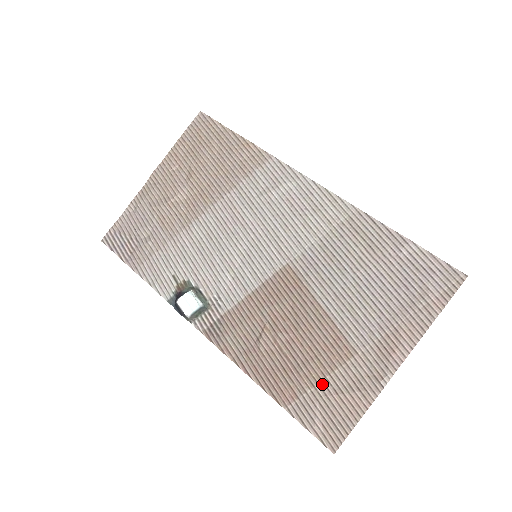
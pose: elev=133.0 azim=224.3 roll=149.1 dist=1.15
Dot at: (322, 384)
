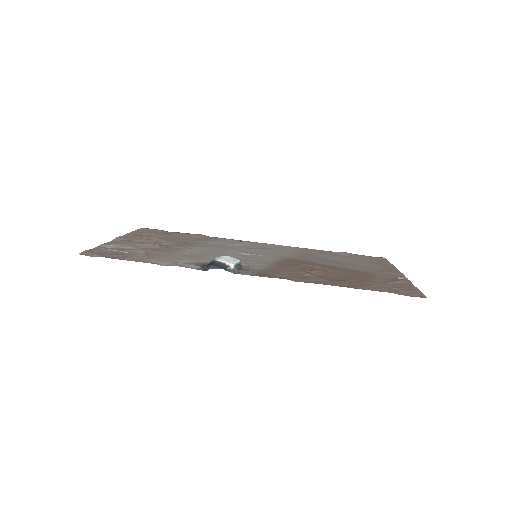
Dot at: (374, 281)
